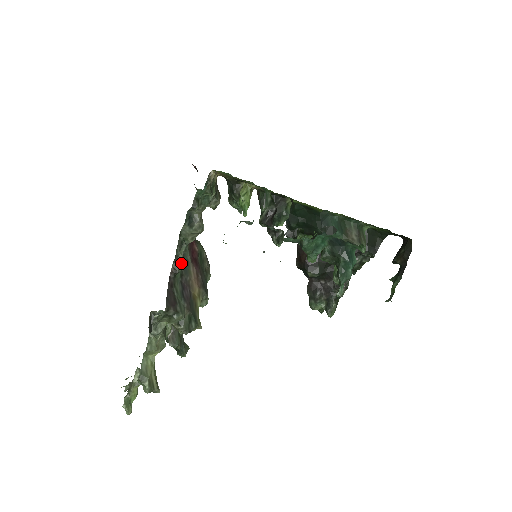
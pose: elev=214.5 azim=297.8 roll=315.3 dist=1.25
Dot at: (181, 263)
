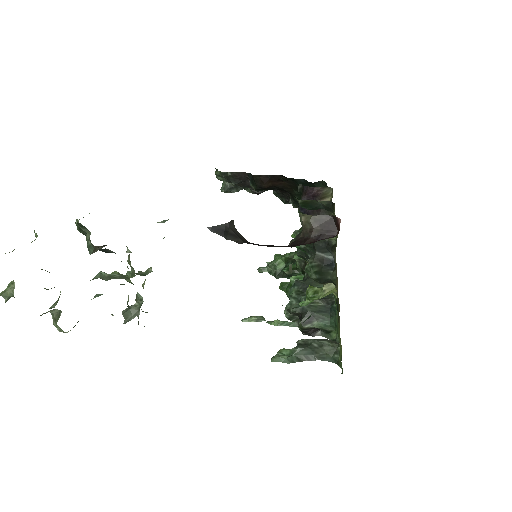
Dot at: occluded
